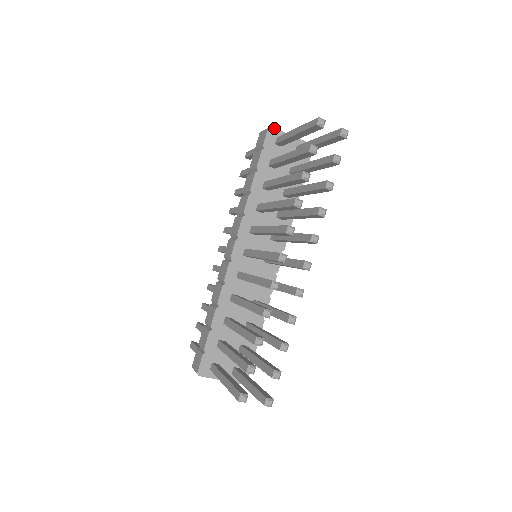
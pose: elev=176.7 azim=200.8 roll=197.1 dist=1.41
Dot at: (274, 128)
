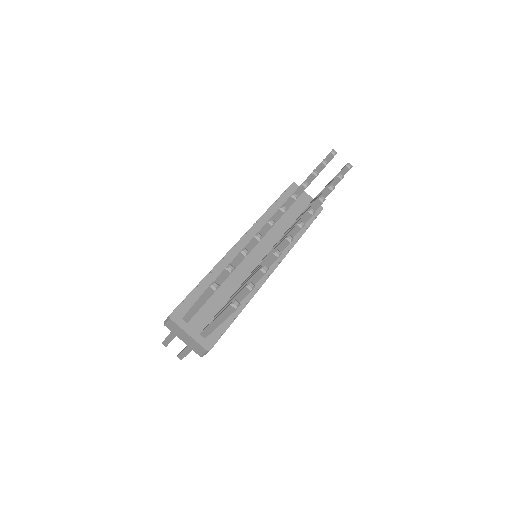
Dot at: (297, 185)
